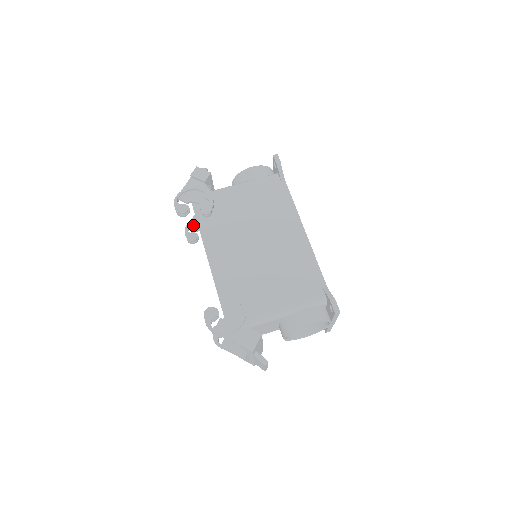
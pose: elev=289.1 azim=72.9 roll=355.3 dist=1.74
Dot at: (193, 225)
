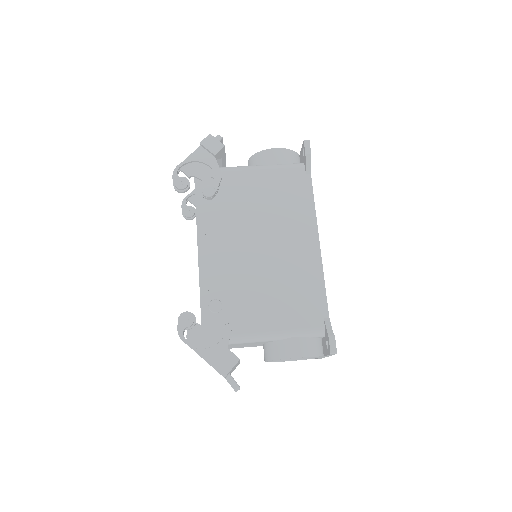
Dot at: (193, 198)
